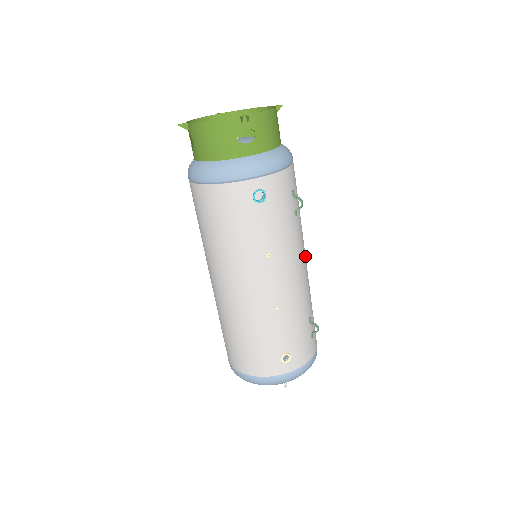
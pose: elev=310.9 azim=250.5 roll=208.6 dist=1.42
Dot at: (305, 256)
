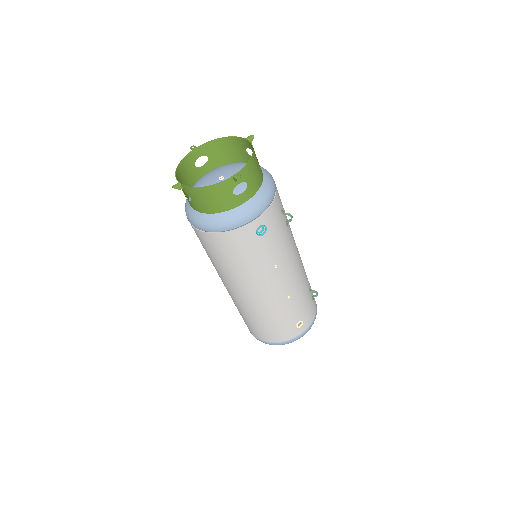
Dot at: occluded
